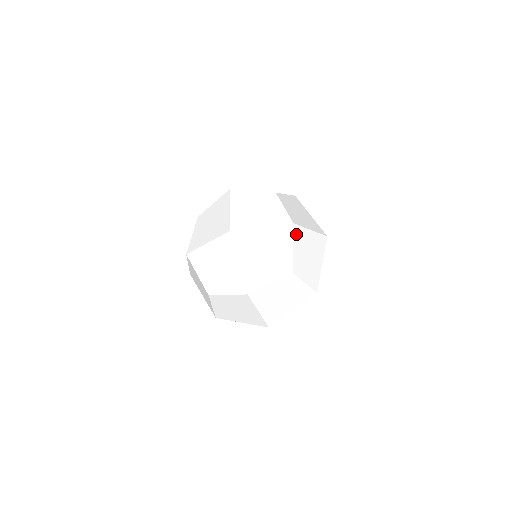
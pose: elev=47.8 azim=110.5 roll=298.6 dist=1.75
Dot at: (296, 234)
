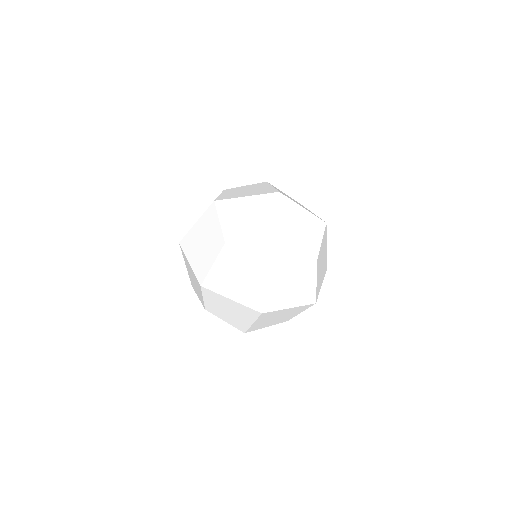
Dot at: occluded
